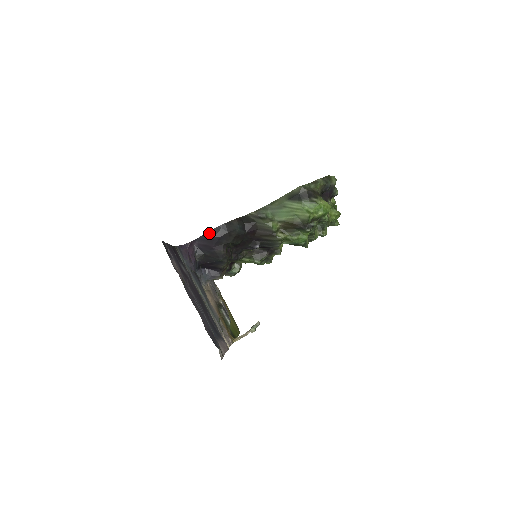
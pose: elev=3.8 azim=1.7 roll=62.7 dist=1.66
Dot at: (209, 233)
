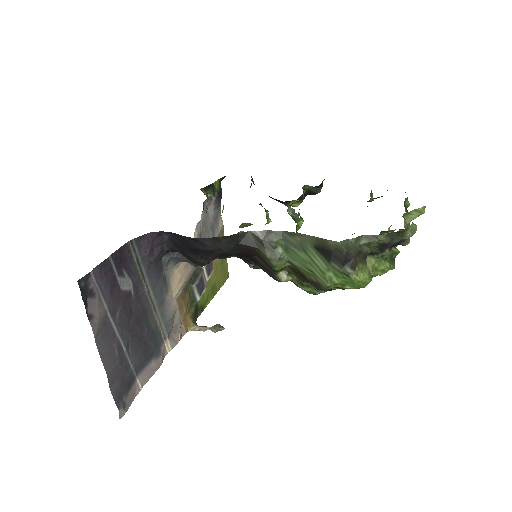
Dot at: (184, 237)
